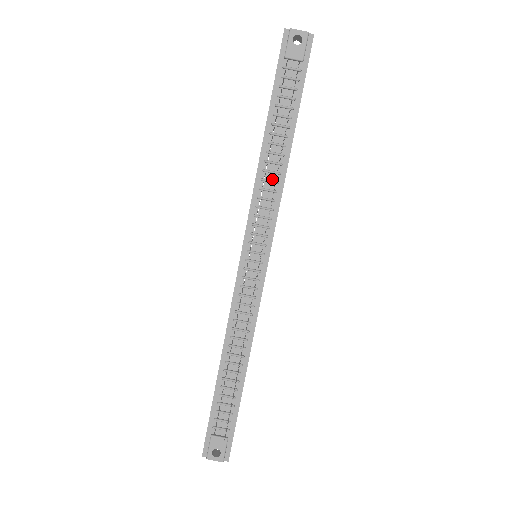
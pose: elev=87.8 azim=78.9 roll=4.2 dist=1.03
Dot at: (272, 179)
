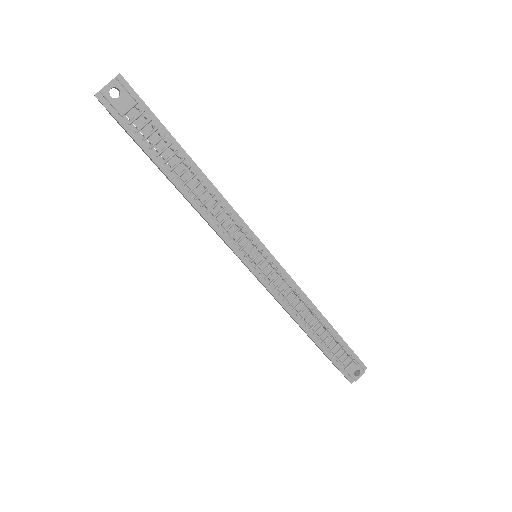
Dot at: (213, 204)
